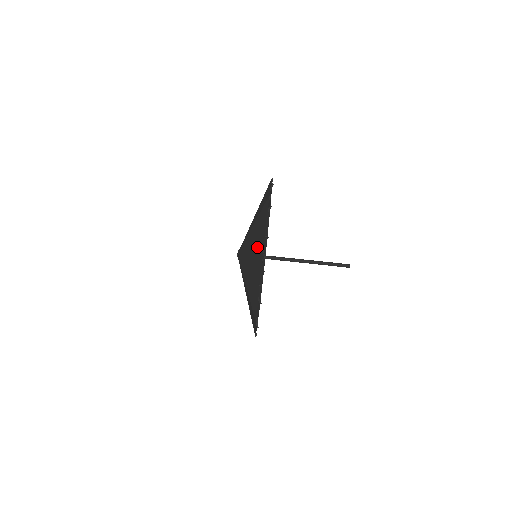
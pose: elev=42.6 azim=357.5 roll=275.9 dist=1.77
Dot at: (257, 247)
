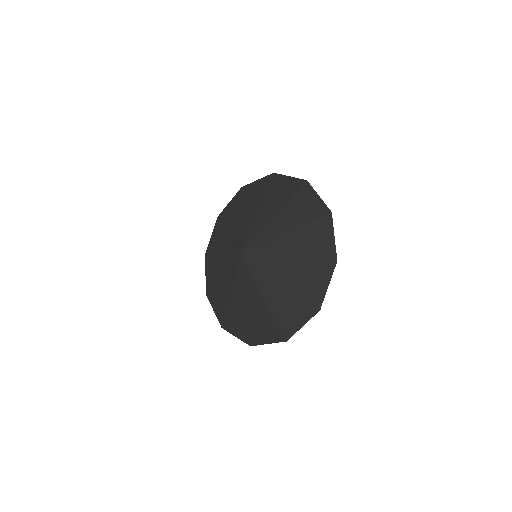
Dot at: (298, 303)
